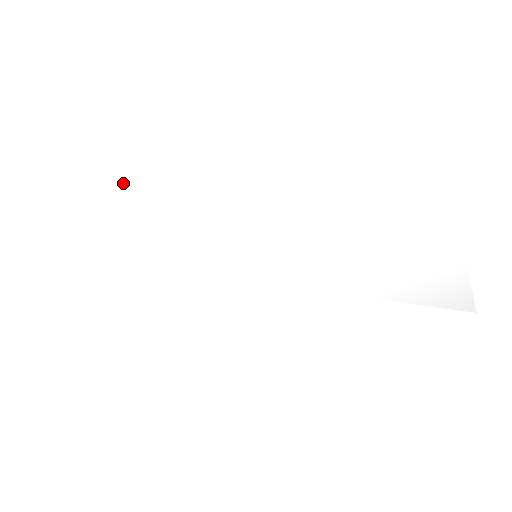
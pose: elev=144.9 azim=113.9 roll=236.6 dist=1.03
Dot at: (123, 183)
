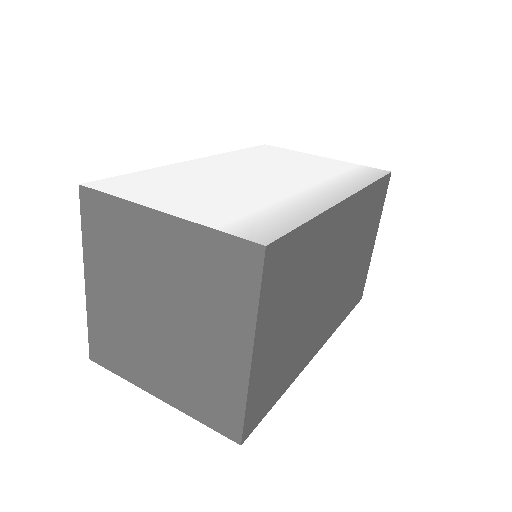
Dot at: (133, 179)
